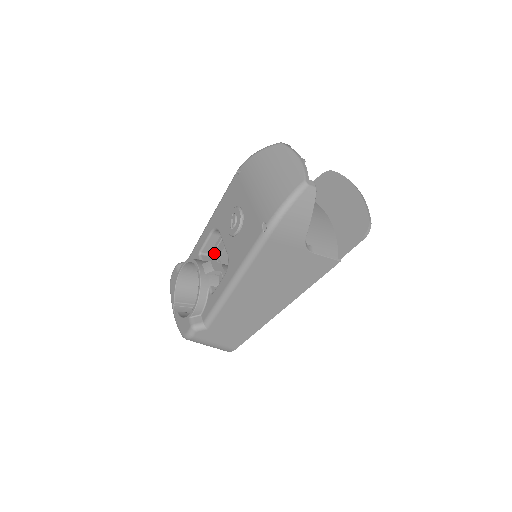
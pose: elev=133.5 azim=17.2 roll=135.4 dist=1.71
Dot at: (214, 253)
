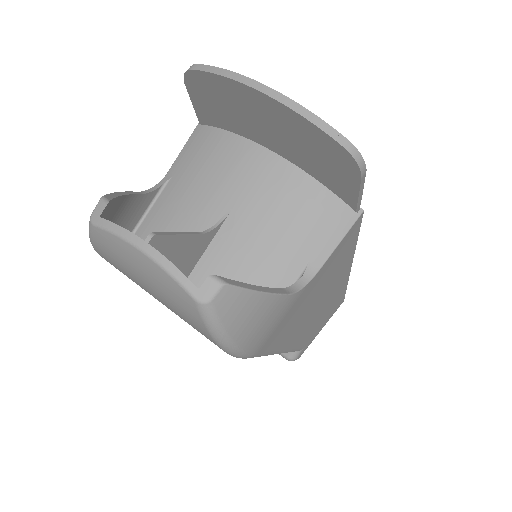
Dot at: occluded
